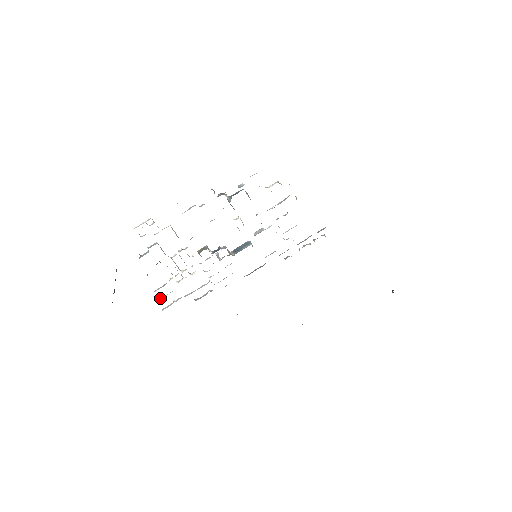
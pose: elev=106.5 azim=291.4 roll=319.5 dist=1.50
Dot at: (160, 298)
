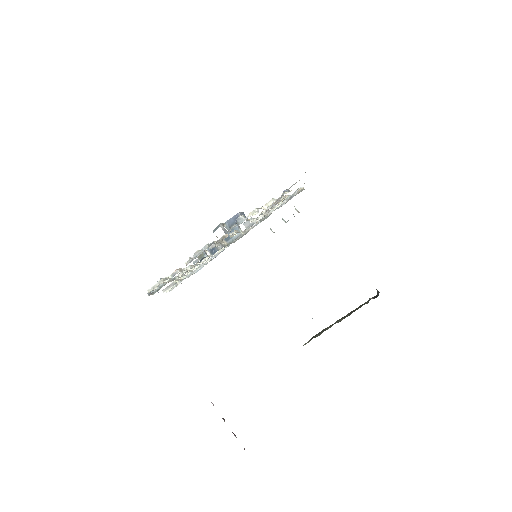
Dot at: occluded
